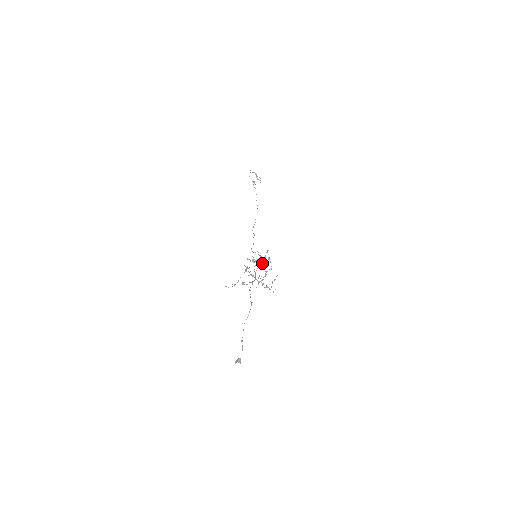
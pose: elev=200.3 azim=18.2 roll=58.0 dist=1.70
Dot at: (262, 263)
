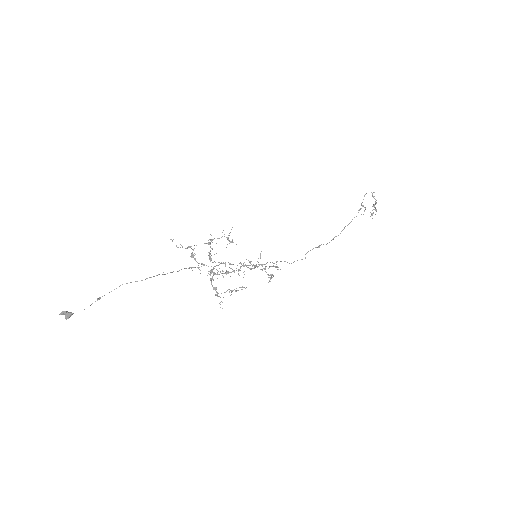
Dot at: (252, 268)
